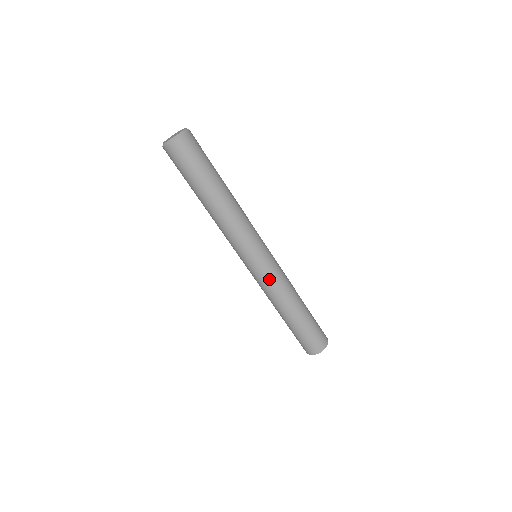
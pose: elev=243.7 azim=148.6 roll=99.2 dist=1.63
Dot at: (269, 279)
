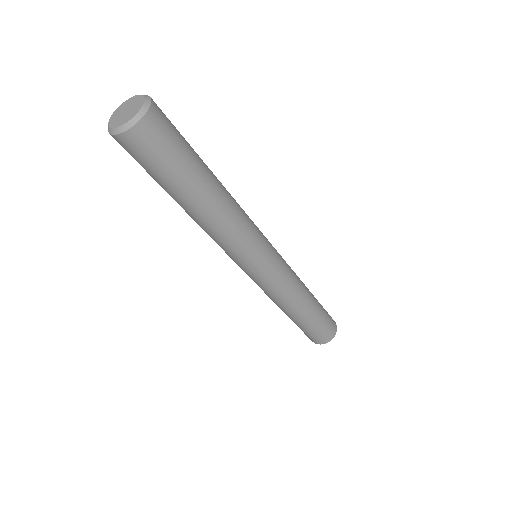
Dot at: (284, 277)
